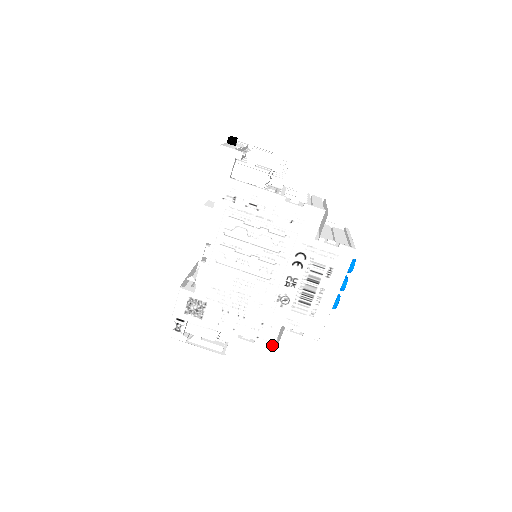
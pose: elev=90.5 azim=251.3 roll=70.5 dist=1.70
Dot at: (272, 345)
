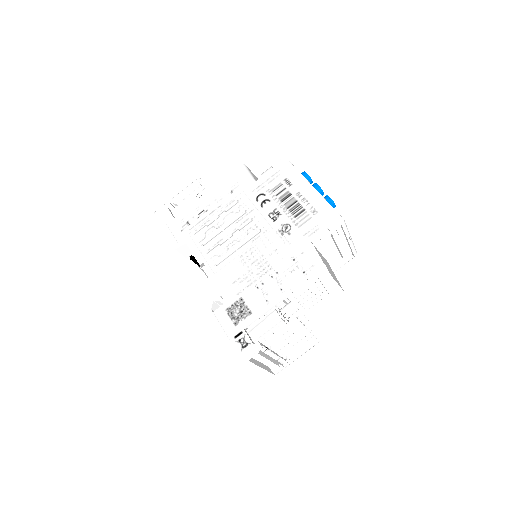
Dot at: (321, 264)
